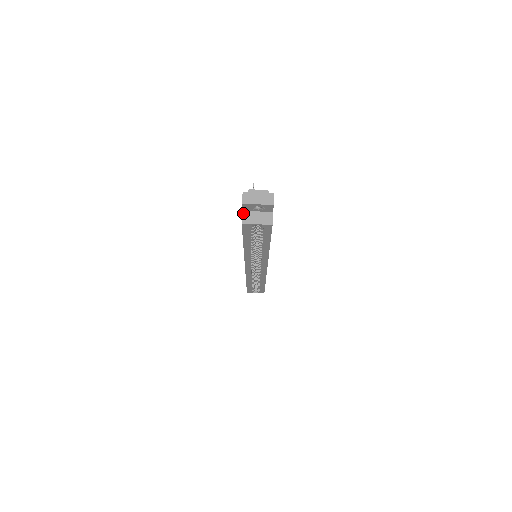
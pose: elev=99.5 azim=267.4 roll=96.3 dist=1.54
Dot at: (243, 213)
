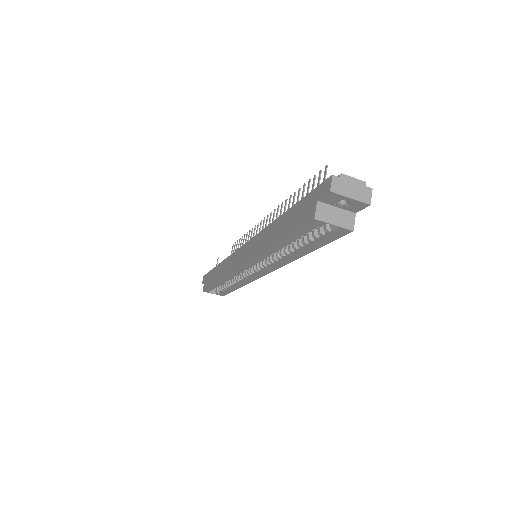
Dot at: (318, 204)
